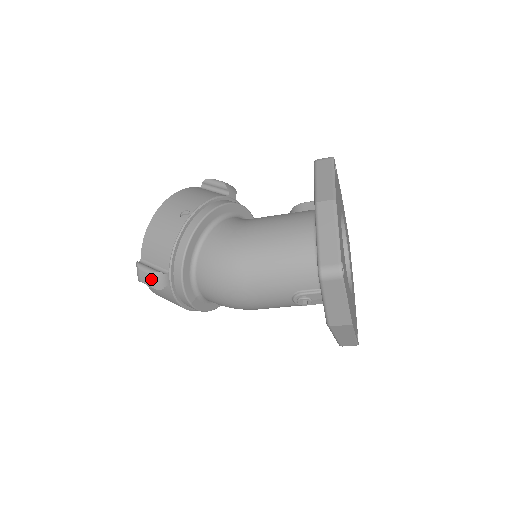
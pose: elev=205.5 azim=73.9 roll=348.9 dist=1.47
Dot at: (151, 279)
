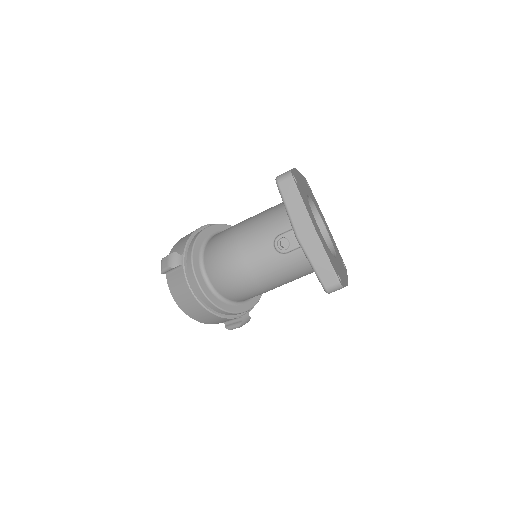
Dot at: (169, 259)
